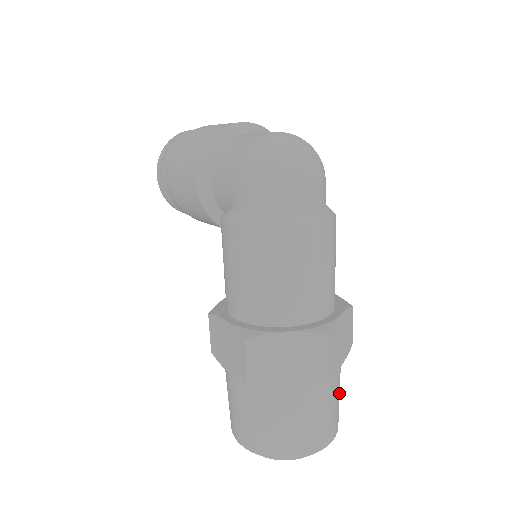
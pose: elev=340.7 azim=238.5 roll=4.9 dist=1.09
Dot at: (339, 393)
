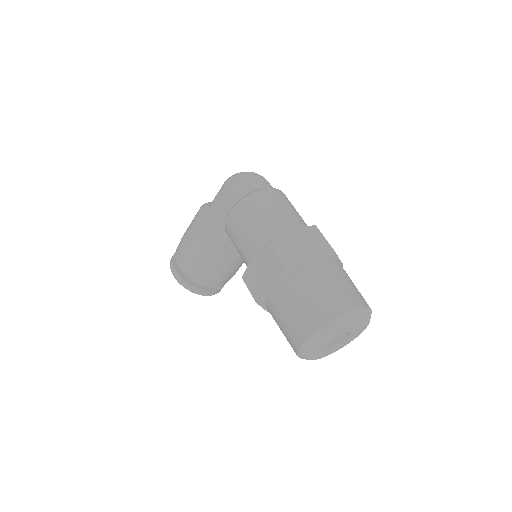
Dot at: occluded
